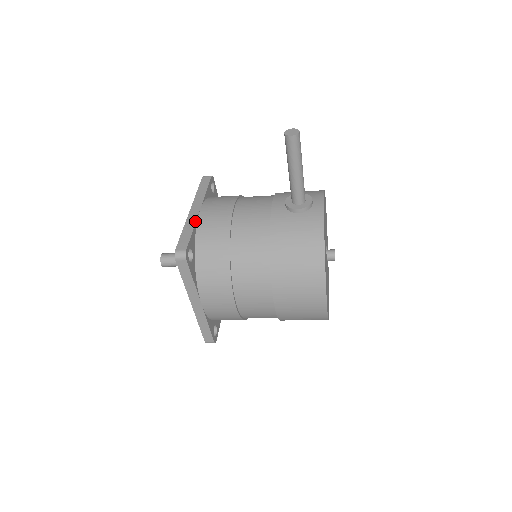
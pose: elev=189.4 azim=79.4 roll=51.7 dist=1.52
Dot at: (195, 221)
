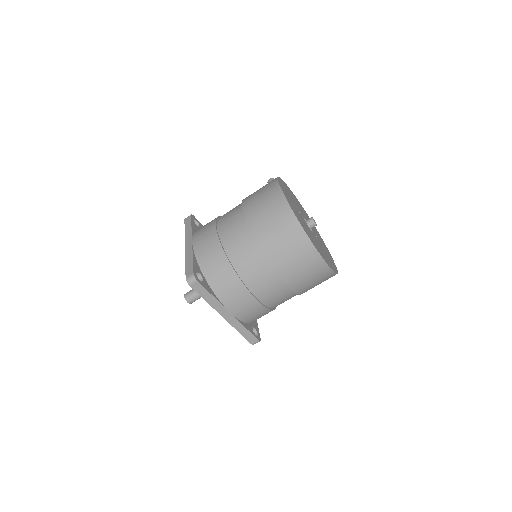
Dot at: occluded
